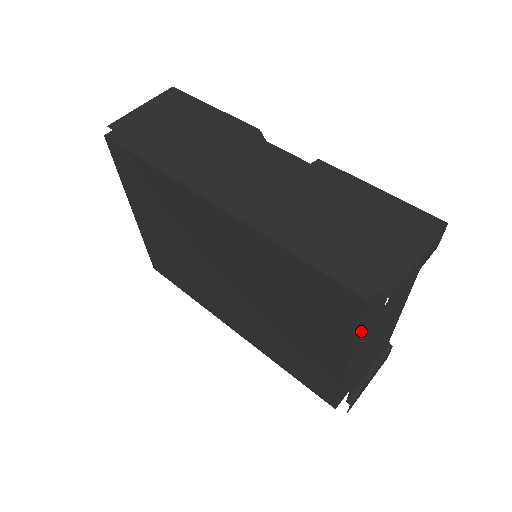
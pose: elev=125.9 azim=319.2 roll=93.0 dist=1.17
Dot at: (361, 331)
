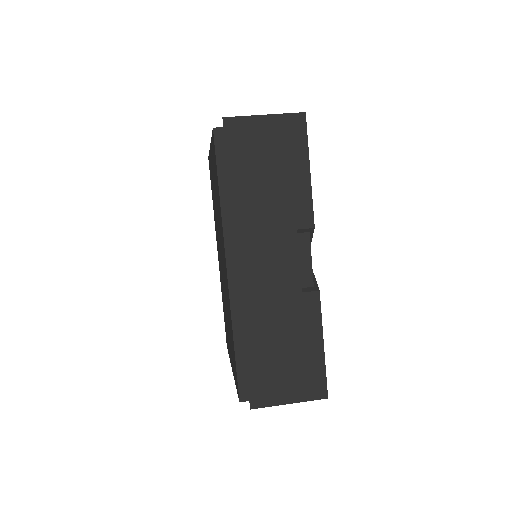
Dot at: occluded
